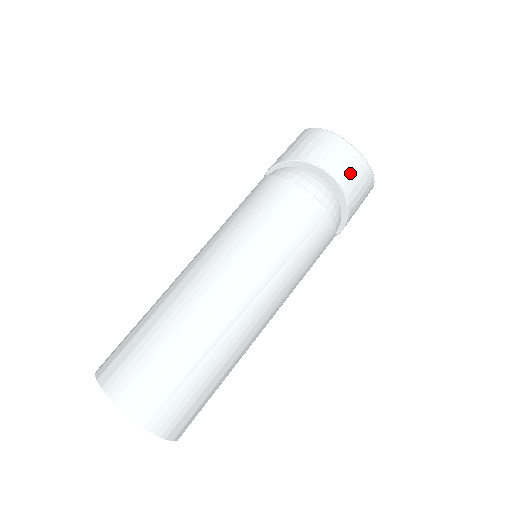
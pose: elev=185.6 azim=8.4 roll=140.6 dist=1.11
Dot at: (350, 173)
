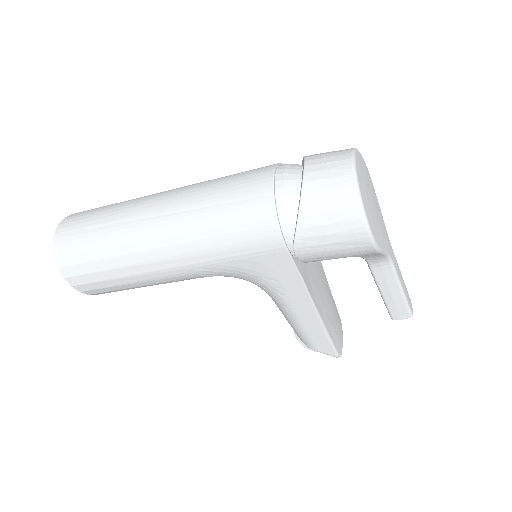
Dot at: (324, 176)
